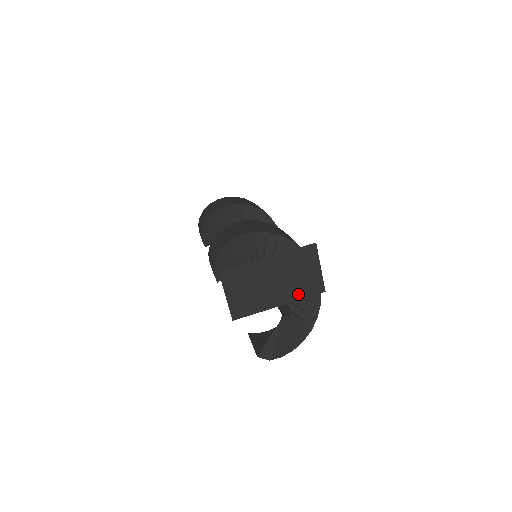
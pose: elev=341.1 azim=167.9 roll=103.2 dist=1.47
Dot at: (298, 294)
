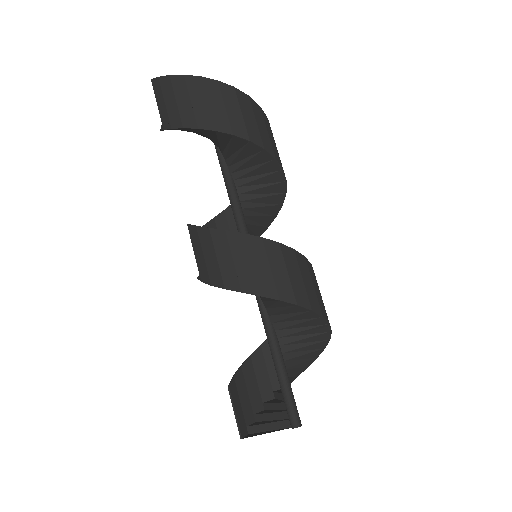
Dot at: occluded
